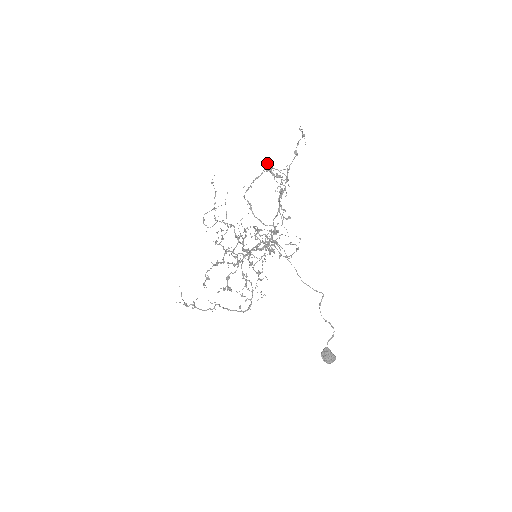
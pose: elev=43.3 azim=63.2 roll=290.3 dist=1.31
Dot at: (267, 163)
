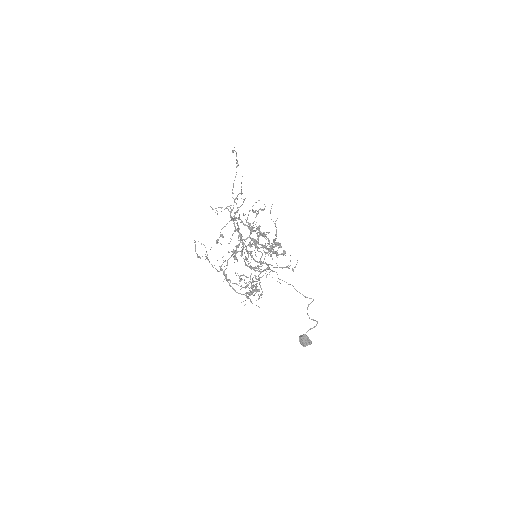
Dot at: (247, 245)
